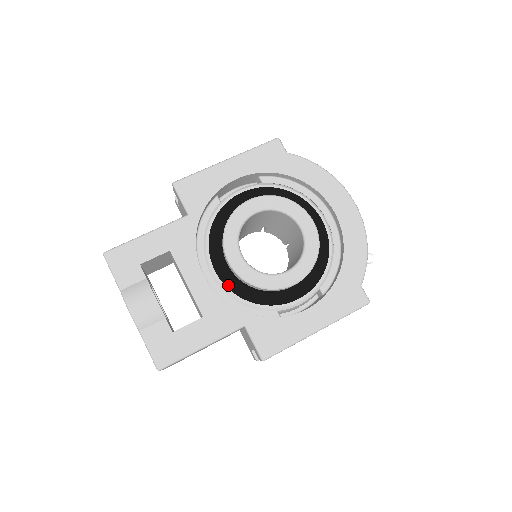
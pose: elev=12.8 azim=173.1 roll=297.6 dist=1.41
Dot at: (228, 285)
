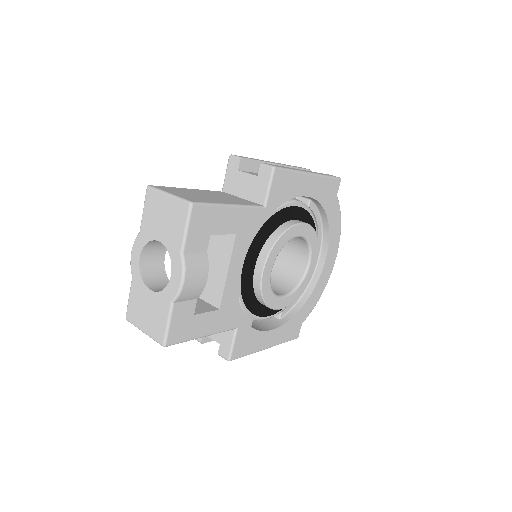
Dot at: (243, 284)
